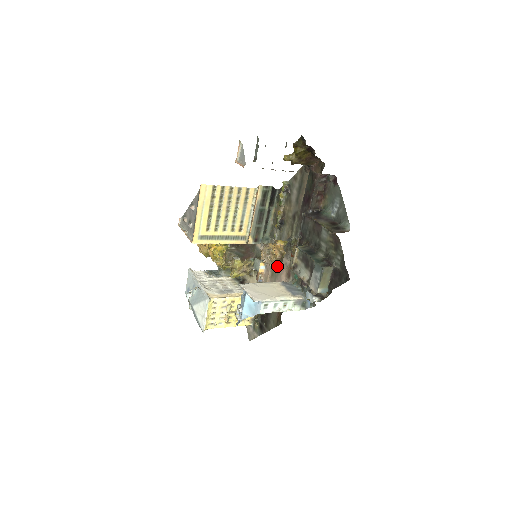
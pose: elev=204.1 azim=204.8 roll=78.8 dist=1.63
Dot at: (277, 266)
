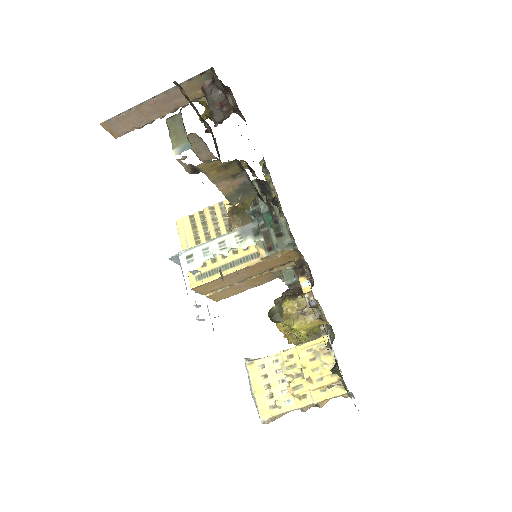
Dot at: (236, 225)
